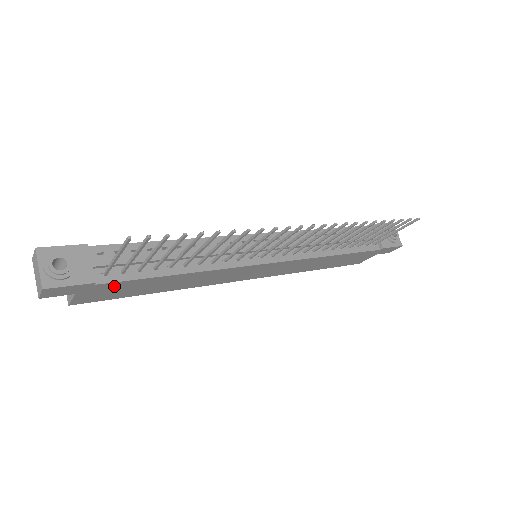
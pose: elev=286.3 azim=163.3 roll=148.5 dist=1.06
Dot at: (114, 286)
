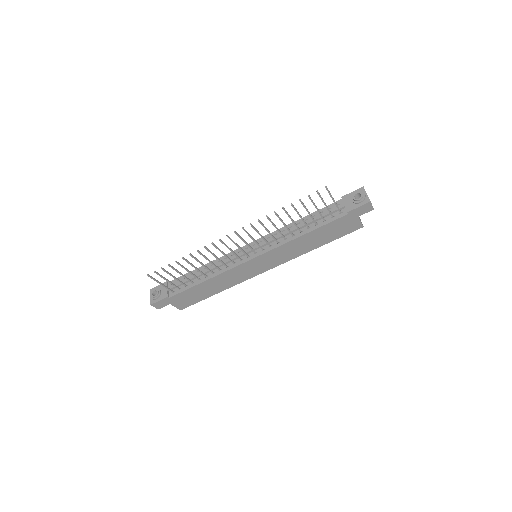
Dot at: (181, 296)
